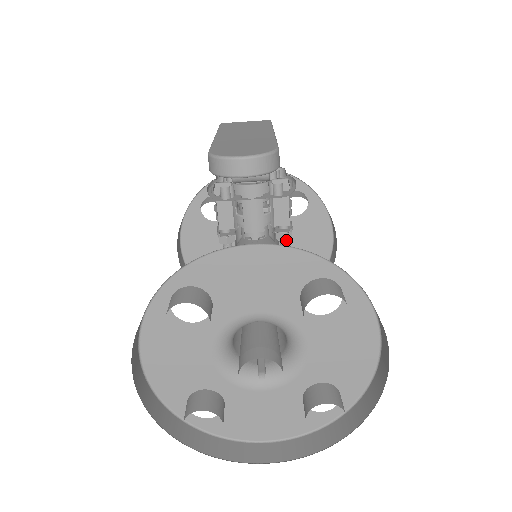
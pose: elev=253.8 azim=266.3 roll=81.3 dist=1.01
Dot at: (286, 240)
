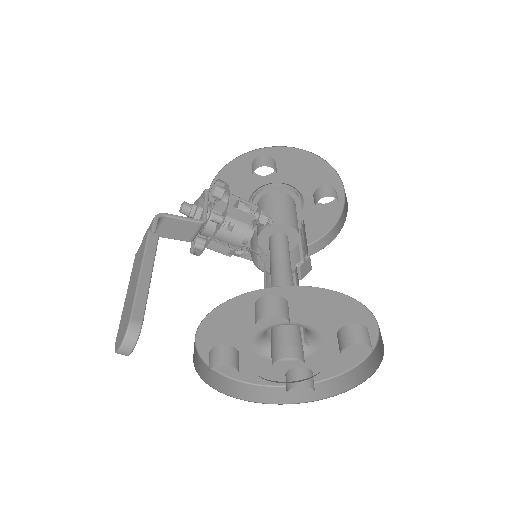
Dot at: (267, 222)
